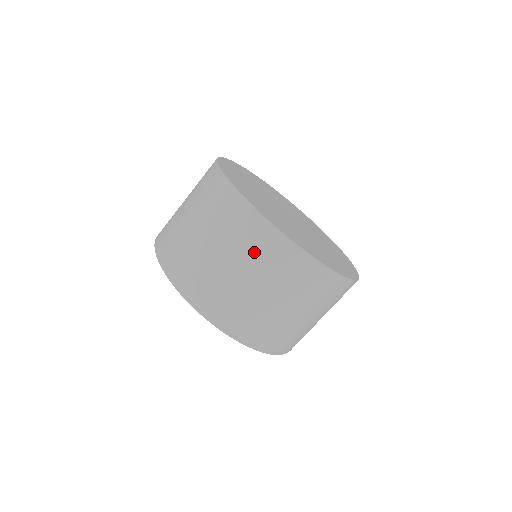
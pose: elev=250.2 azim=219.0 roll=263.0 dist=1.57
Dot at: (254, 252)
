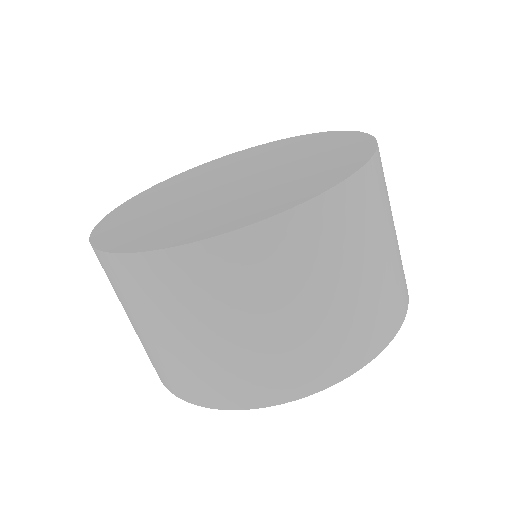
Dot at: (115, 289)
